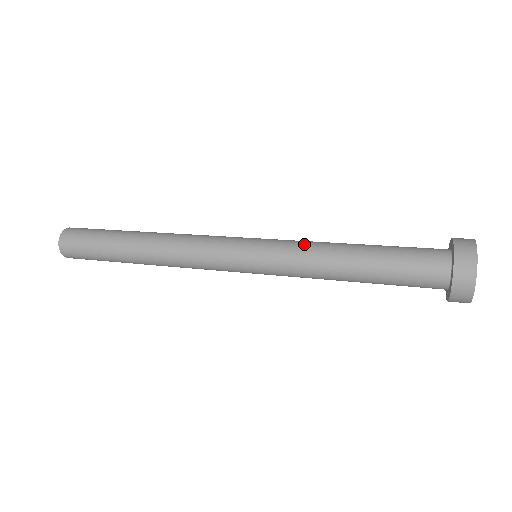
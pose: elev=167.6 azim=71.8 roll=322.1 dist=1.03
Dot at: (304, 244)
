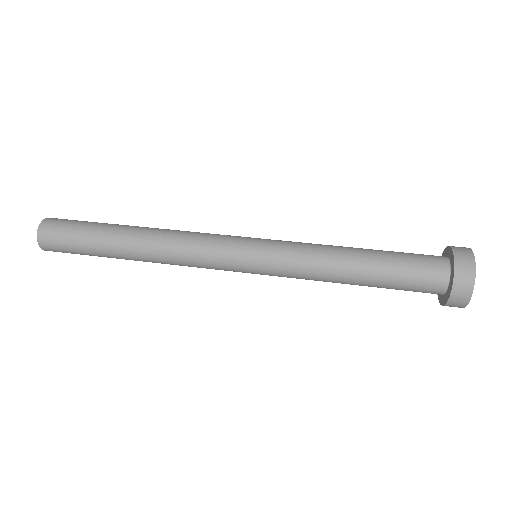
Dot at: (306, 257)
